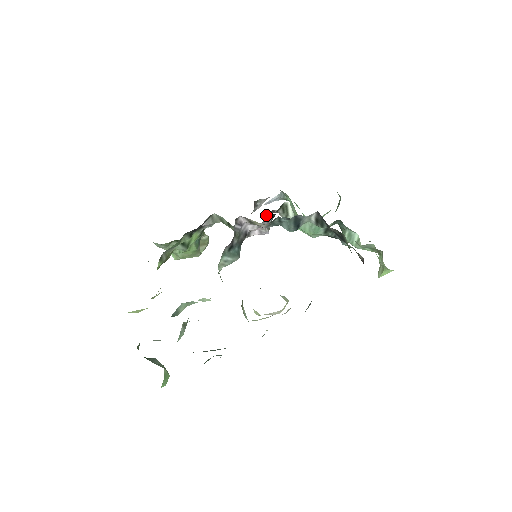
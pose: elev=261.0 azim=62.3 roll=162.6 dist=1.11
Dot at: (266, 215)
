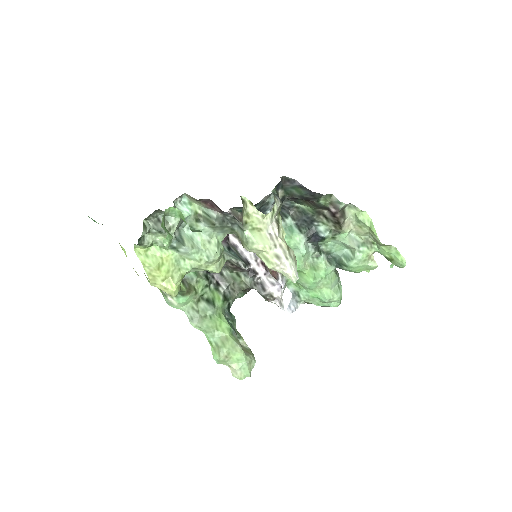
Dot at: occluded
